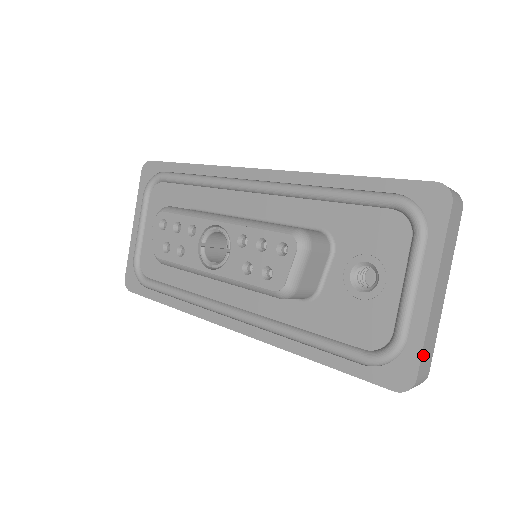
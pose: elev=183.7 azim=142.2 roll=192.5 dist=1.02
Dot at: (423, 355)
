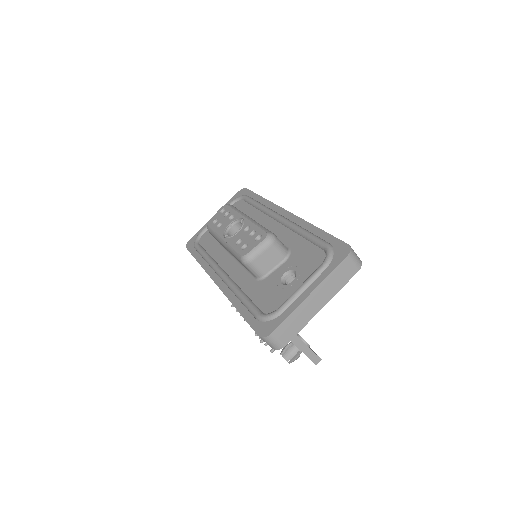
Dot at: (284, 324)
